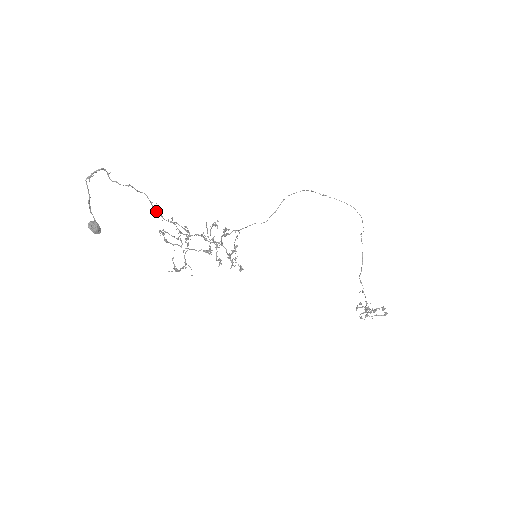
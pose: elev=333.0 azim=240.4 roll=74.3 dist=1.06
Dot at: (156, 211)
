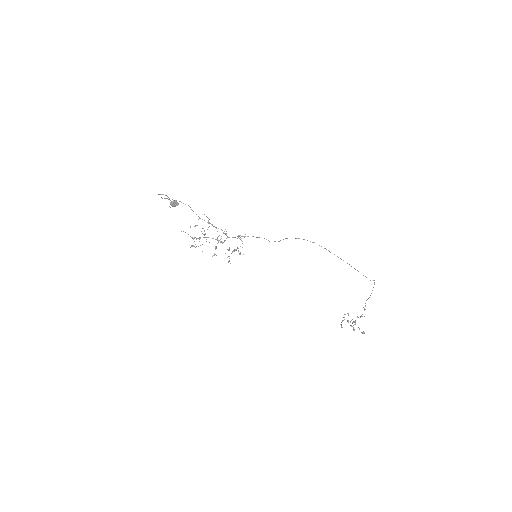
Dot at: (196, 214)
